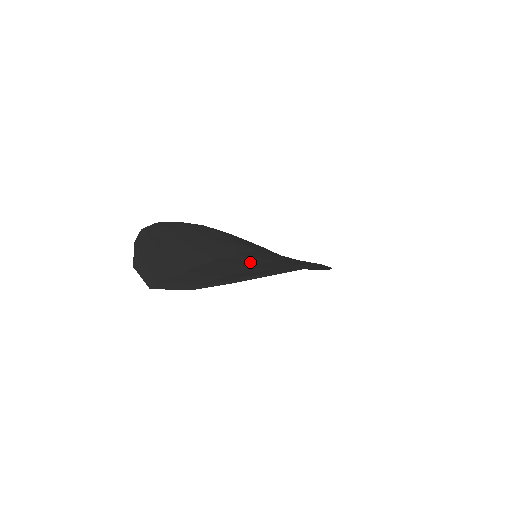
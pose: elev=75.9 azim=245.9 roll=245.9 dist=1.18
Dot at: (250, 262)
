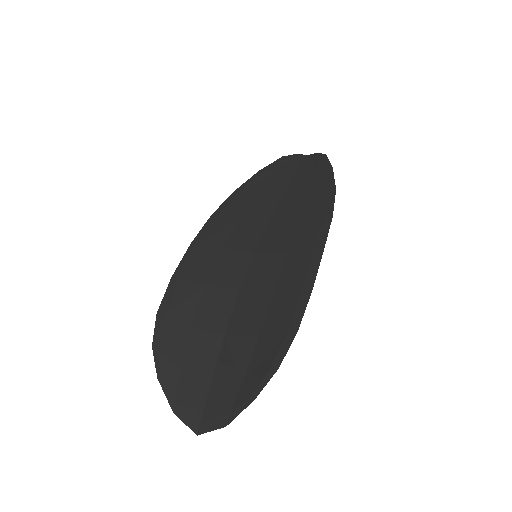
Dot at: (255, 317)
